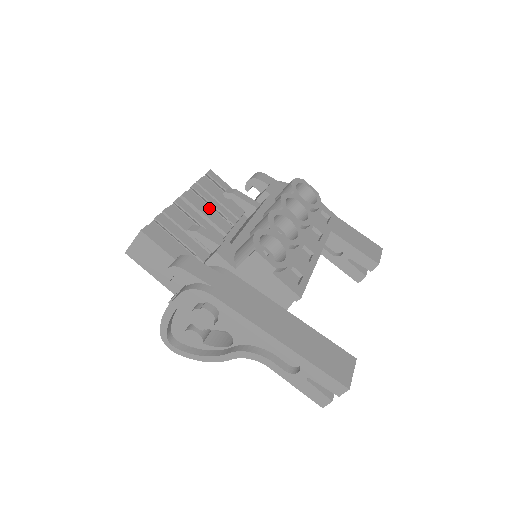
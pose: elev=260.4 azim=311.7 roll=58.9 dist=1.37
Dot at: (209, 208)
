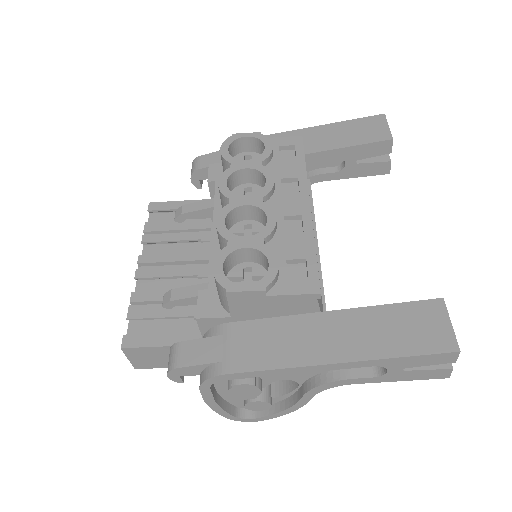
Dot at: (176, 246)
